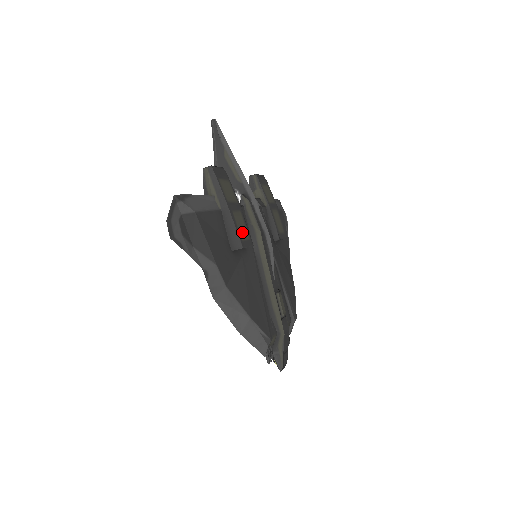
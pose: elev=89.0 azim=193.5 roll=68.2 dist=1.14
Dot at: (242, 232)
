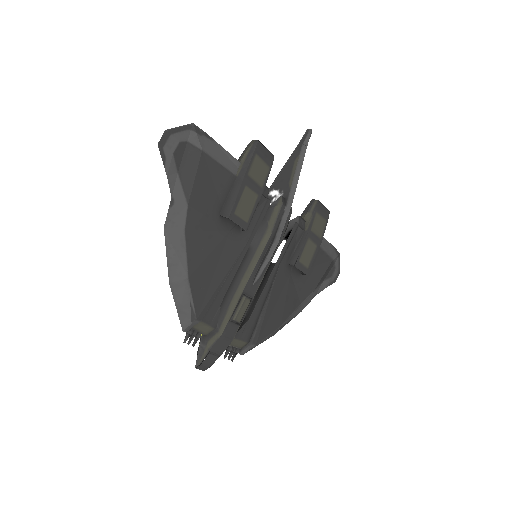
Dot at: (242, 209)
